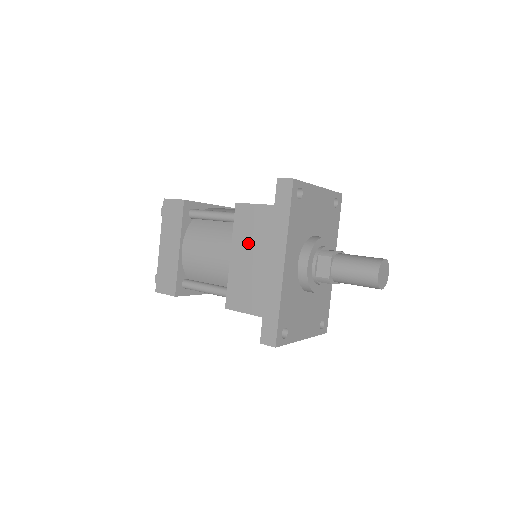
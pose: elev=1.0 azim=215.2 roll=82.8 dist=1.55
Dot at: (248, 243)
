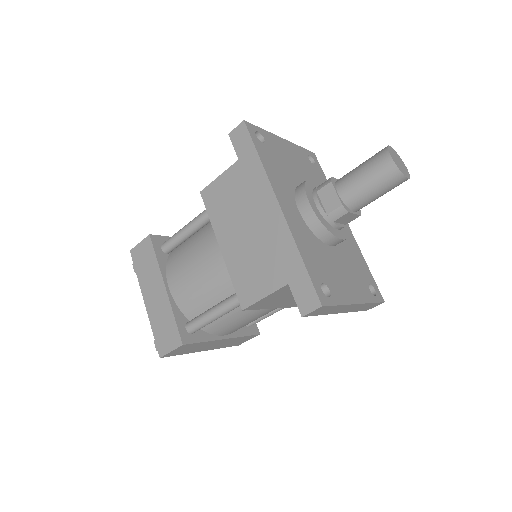
Dot at: (231, 219)
